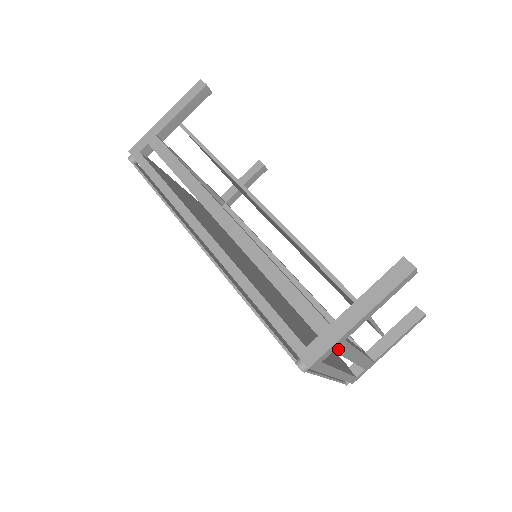
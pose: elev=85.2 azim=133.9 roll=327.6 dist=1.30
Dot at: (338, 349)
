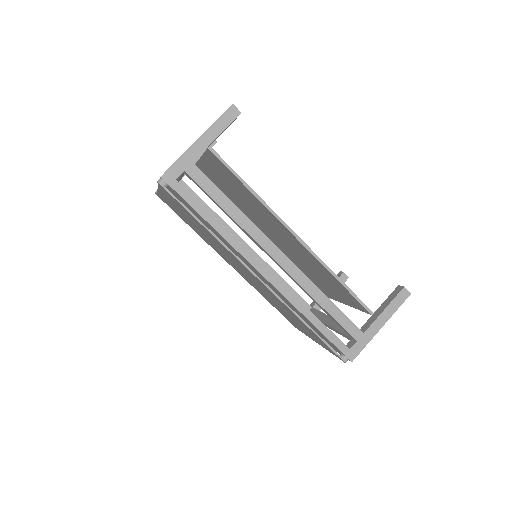
Dot at: occluded
